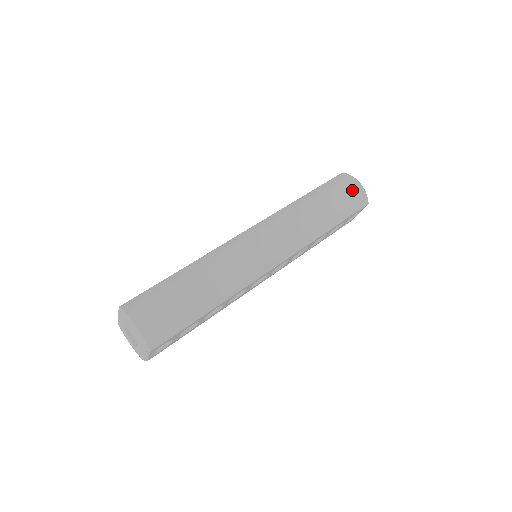
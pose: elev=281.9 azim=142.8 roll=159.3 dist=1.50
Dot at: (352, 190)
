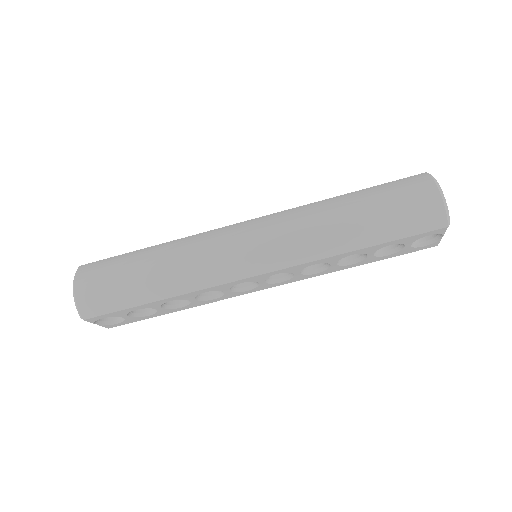
Dot at: (419, 200)
